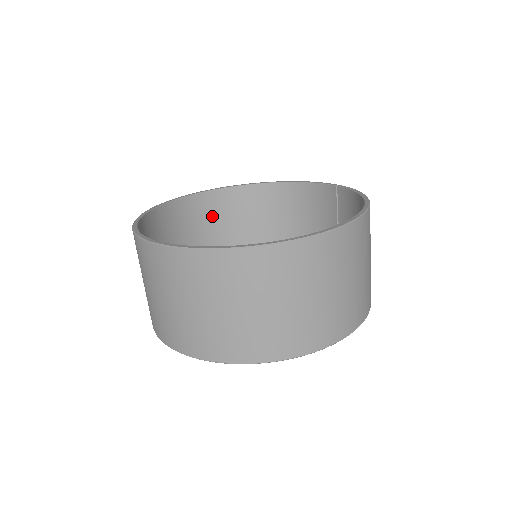
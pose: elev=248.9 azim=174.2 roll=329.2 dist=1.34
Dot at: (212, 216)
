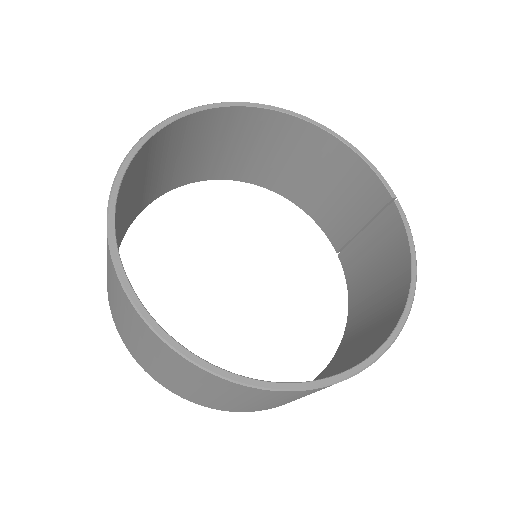
Dot at: (221, 132)
